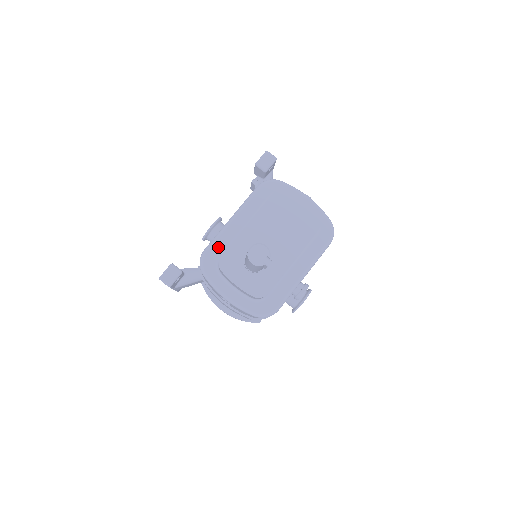
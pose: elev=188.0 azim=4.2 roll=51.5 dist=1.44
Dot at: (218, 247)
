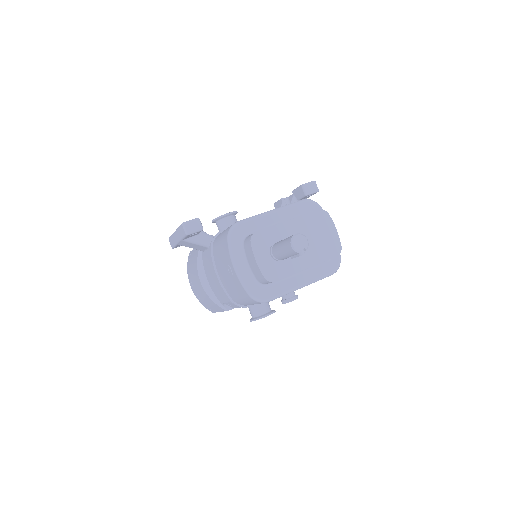
Dot at: (251, 225)
